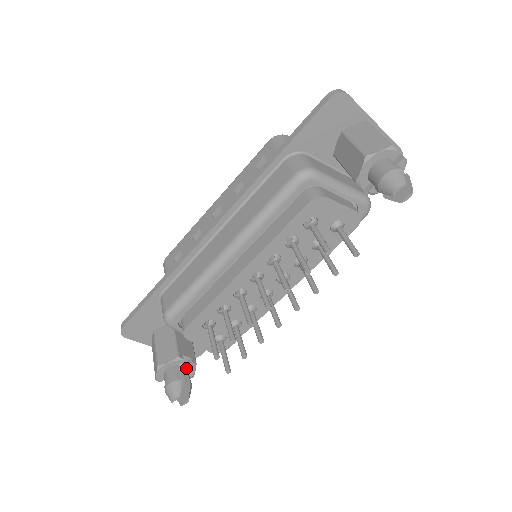
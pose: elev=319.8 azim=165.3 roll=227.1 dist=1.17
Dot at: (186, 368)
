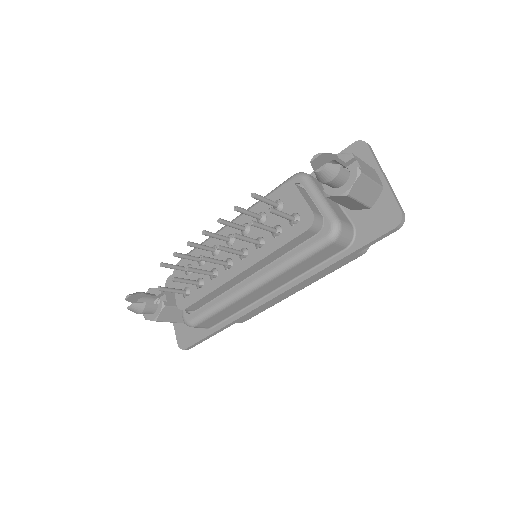
Dot at: (158, 304)
